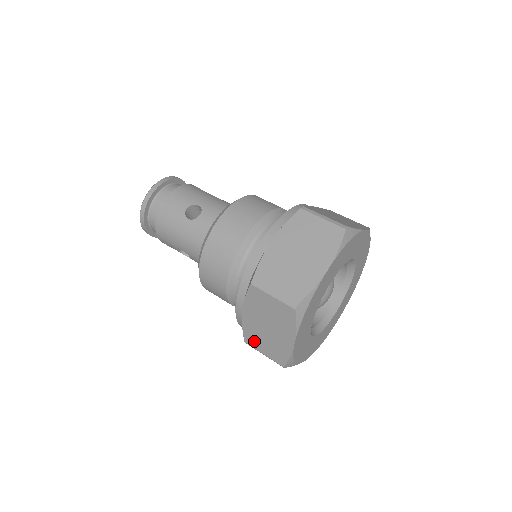
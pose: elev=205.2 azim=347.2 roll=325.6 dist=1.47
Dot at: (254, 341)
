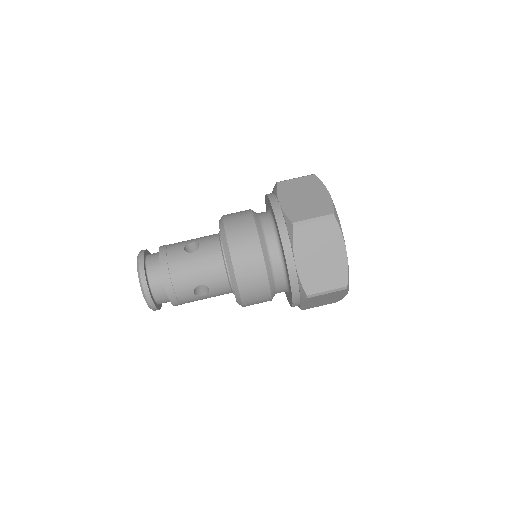
Dot at: (315, 285)
